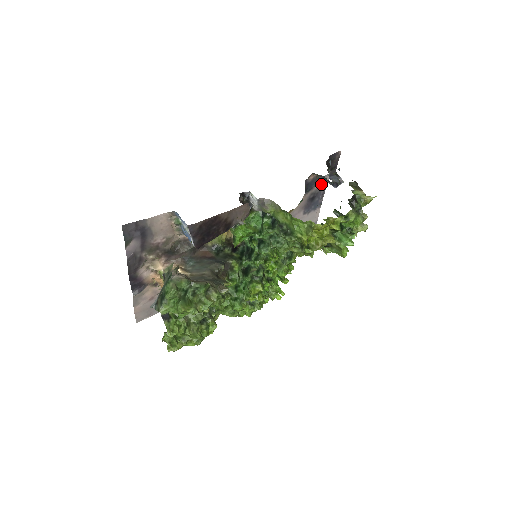
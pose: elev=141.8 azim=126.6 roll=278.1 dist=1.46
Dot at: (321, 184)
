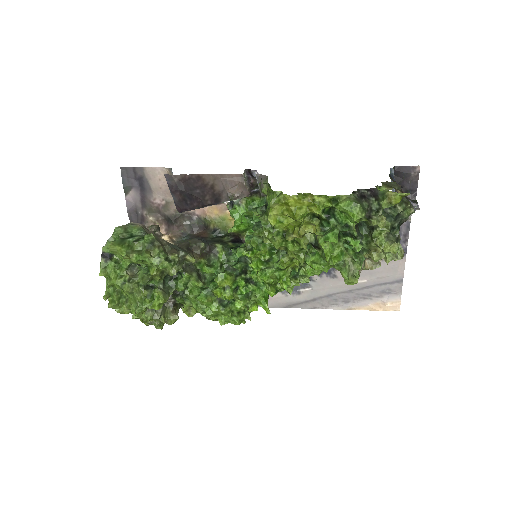
Dot at: occluded
